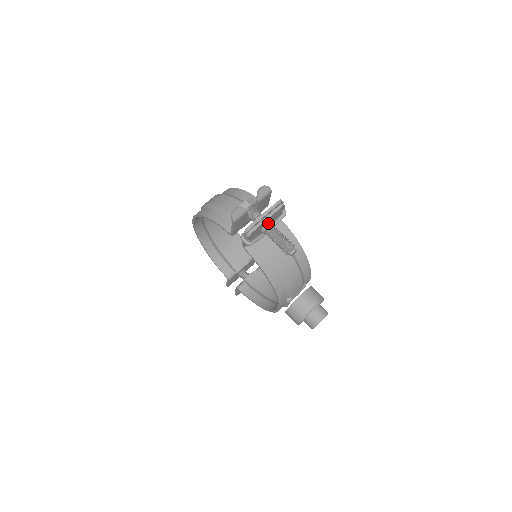
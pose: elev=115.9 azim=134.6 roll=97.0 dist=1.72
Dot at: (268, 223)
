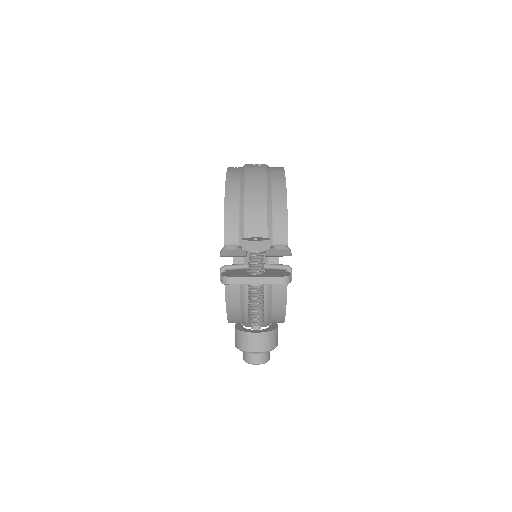
Dot at: occluded
